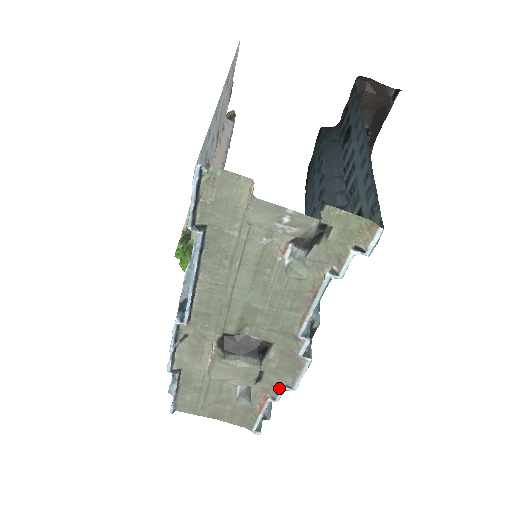
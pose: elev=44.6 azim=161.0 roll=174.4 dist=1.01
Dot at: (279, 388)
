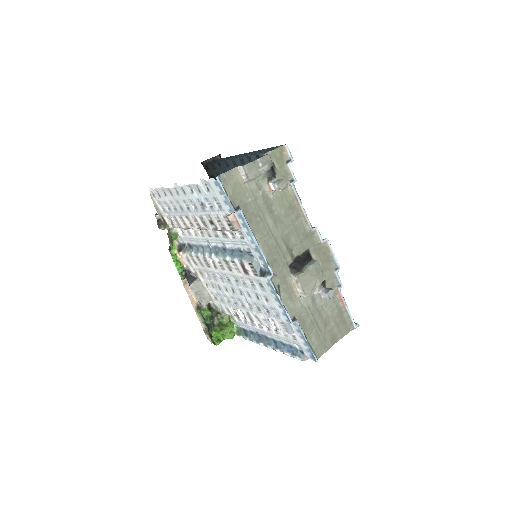
Dot at: (335, 276)
